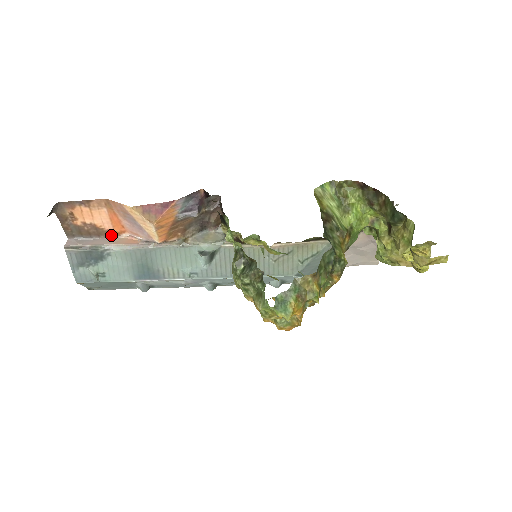
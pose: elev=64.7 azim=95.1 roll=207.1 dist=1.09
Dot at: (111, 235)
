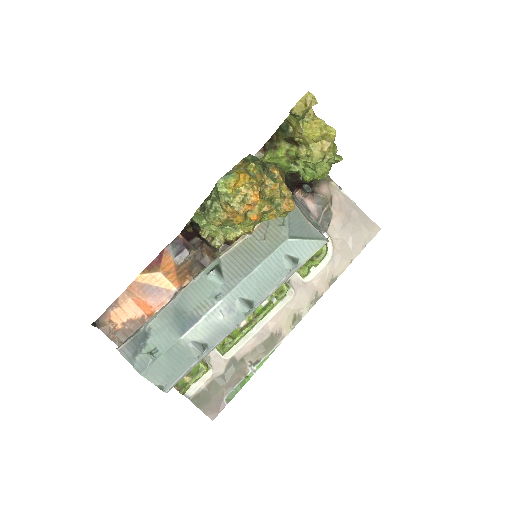
Dot at: (146, 320)
